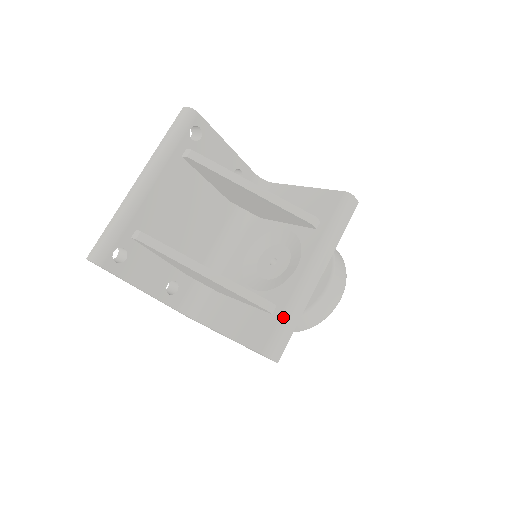
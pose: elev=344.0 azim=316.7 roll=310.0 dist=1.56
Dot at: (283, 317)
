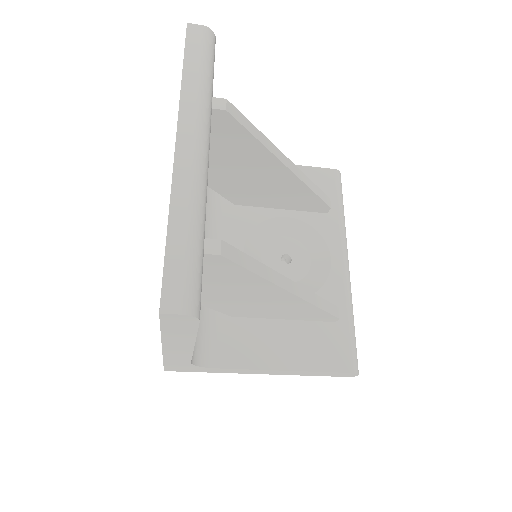
Dot at: (351, 321)
